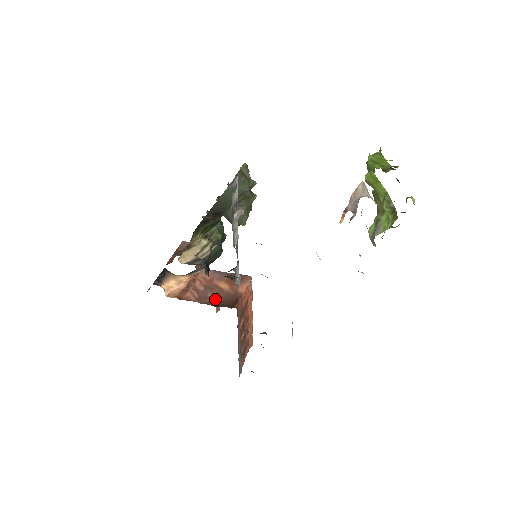
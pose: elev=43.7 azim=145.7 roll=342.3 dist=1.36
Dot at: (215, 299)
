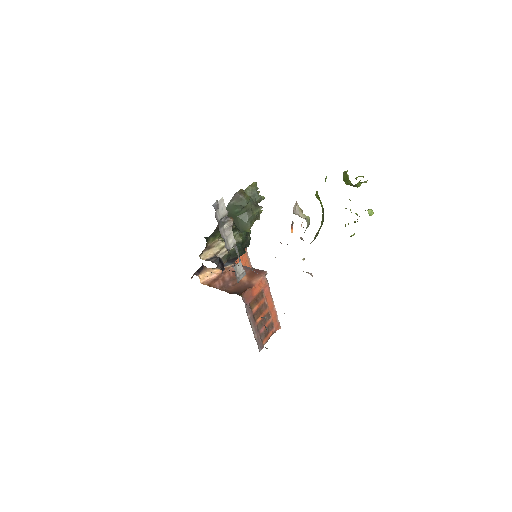
Dot at: (232, 288)
